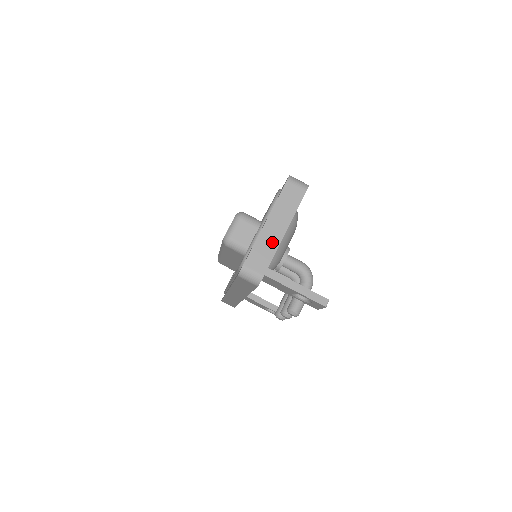
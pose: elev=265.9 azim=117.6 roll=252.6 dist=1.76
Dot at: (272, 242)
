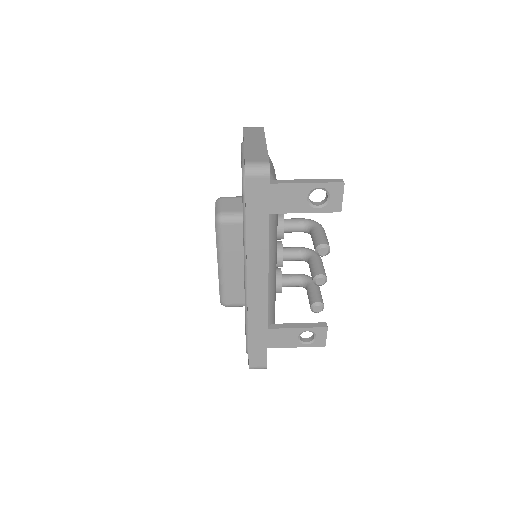
Dot at: (259, 148)
